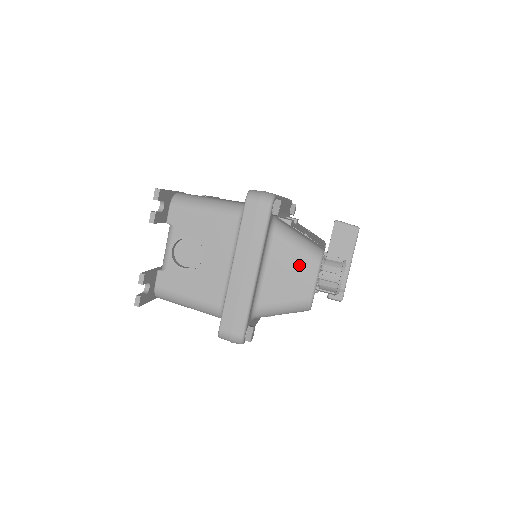
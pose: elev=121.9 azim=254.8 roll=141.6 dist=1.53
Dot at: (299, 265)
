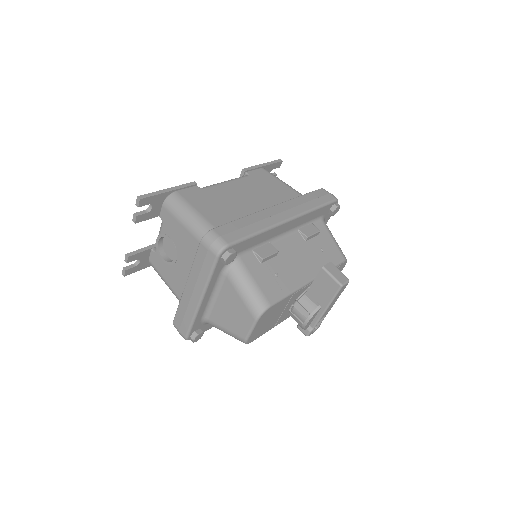
Dot at: (241, 310)
